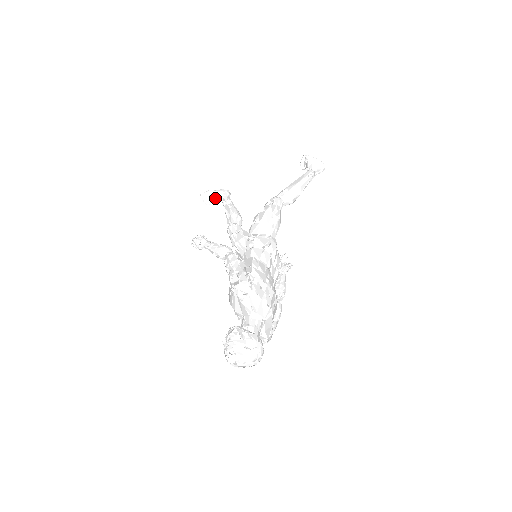
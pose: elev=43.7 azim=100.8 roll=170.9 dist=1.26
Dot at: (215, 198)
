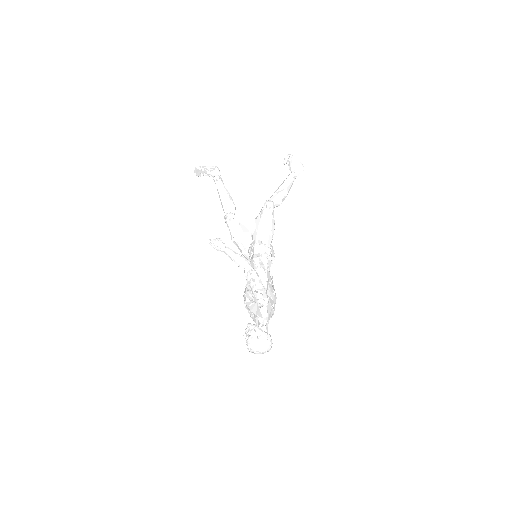
Dot at: (207, 174)
